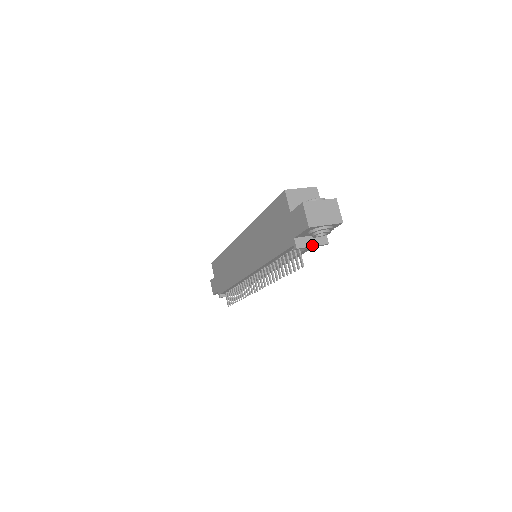
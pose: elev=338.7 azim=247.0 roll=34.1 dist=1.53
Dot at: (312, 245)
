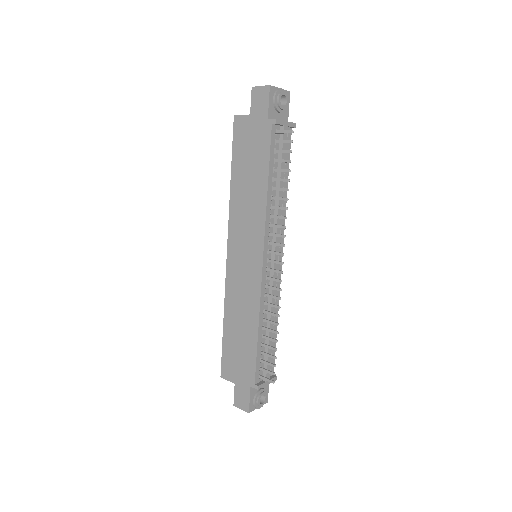
Dot at: (285, 121)
